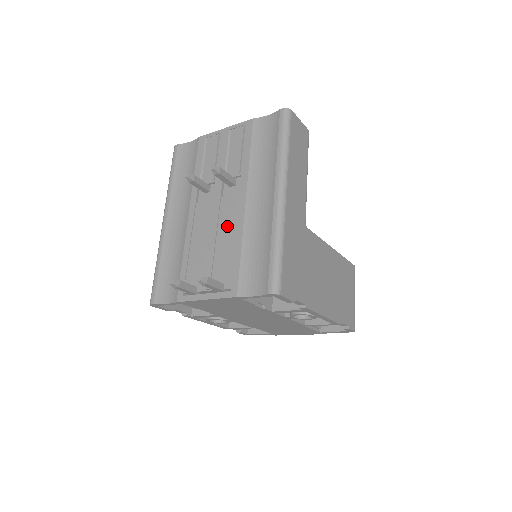
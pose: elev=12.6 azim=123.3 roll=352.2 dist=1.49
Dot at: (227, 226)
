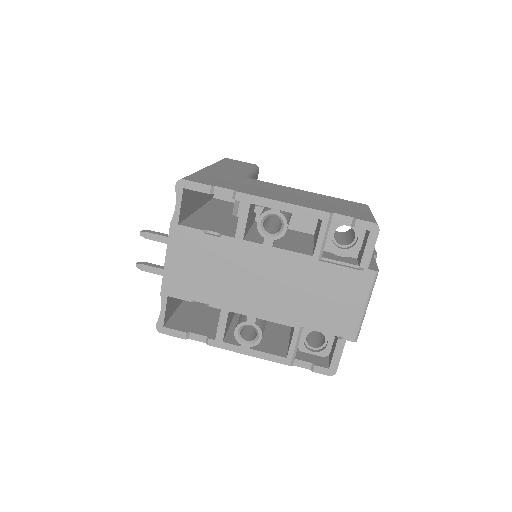
Dot at: occluded
